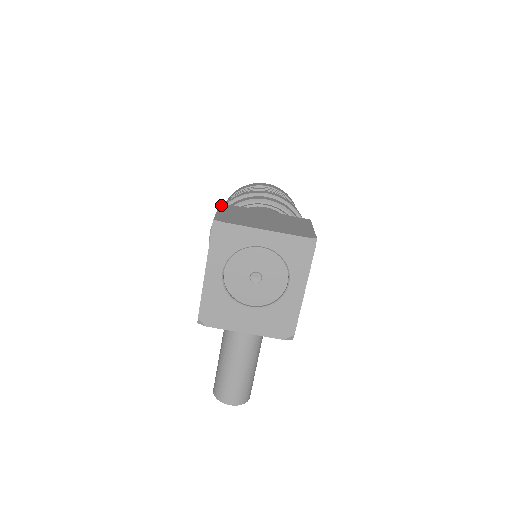
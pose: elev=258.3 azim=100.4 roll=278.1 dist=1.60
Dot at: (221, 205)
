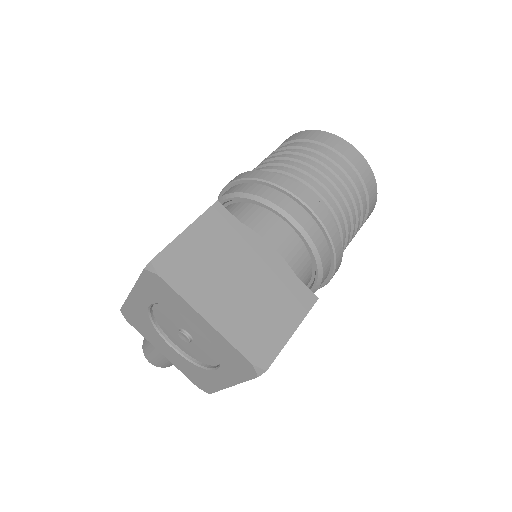
Dot at: (211, 209)
